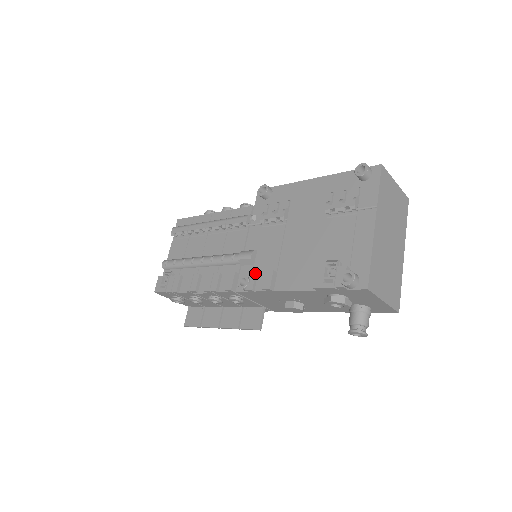
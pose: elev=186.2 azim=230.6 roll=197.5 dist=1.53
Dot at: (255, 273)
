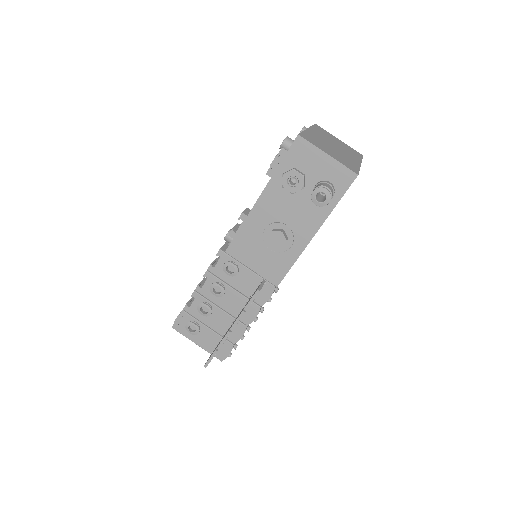
Dot at: (236, 224)
